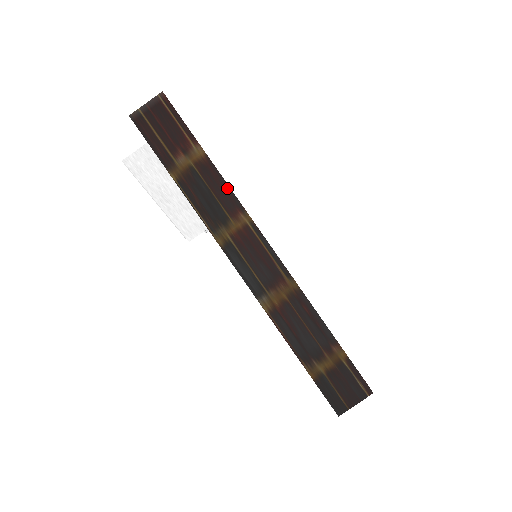
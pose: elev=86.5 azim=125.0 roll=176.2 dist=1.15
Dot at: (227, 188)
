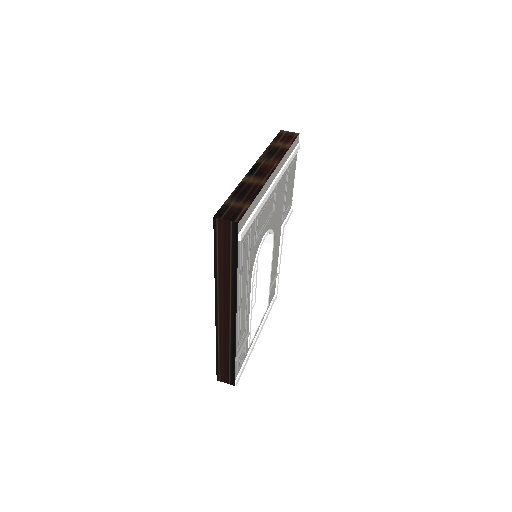
Dot at: (283, 155)
